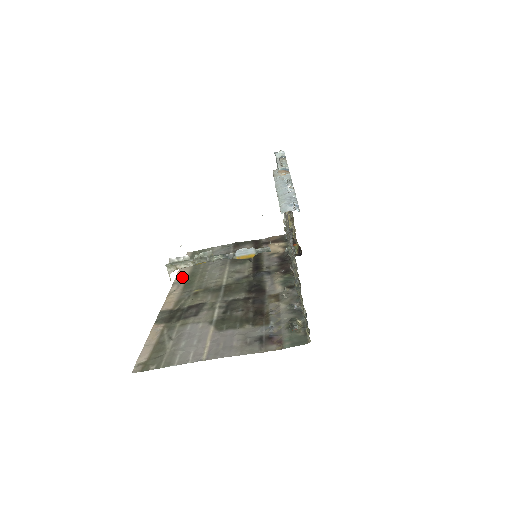
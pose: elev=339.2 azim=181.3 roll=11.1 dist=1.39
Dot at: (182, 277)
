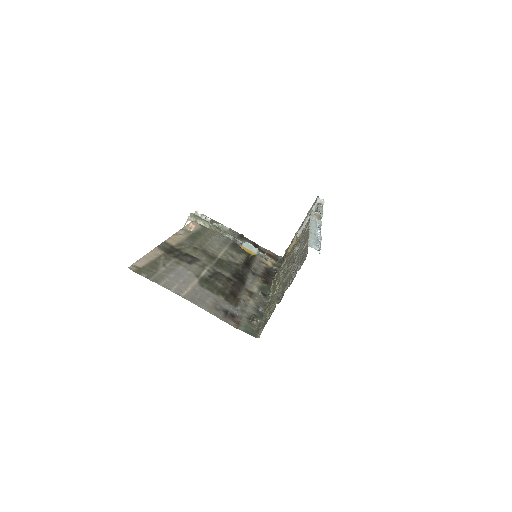
Dot at: (191, 229)
